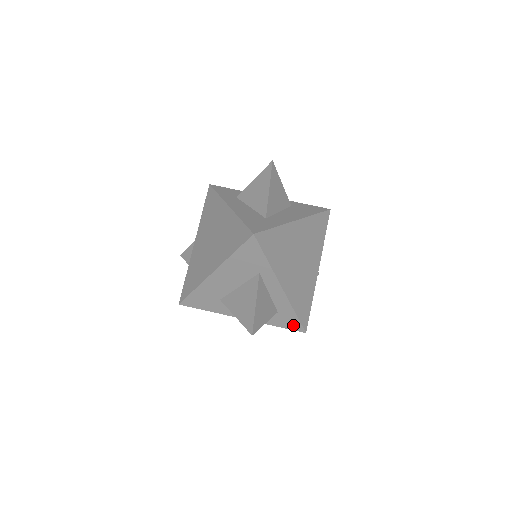
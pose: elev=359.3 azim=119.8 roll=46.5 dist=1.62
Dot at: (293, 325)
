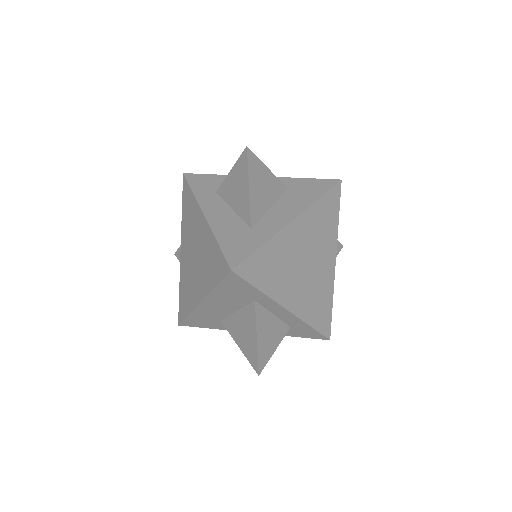
Dot at: (313, 335)
